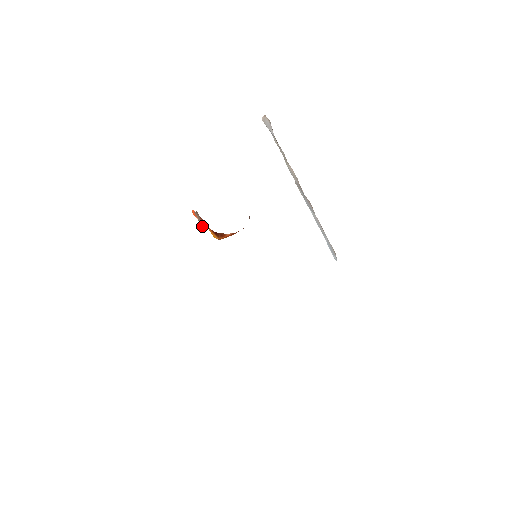
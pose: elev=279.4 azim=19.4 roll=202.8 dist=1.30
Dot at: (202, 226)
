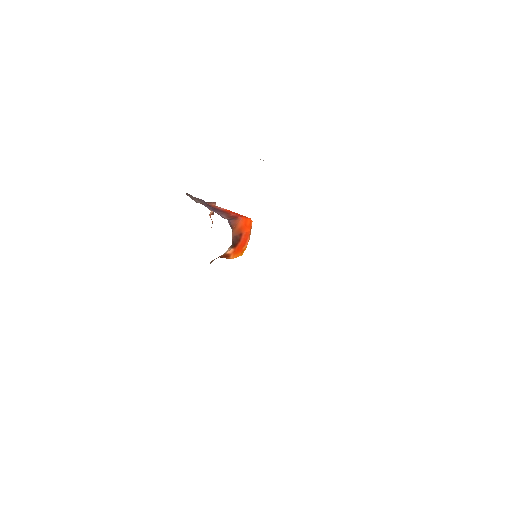
Dot at: occluded
